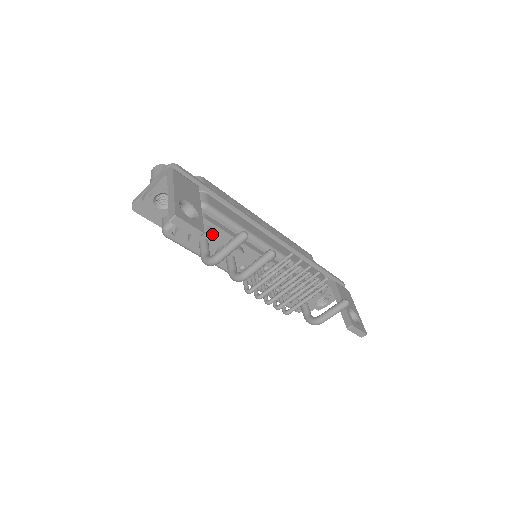
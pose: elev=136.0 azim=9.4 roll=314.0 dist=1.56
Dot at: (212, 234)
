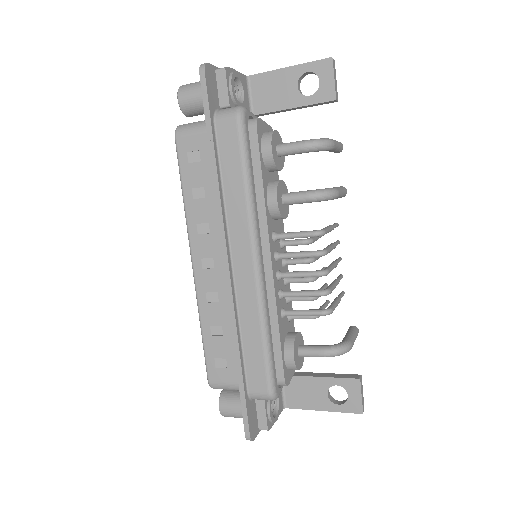
Dot at: occluded
